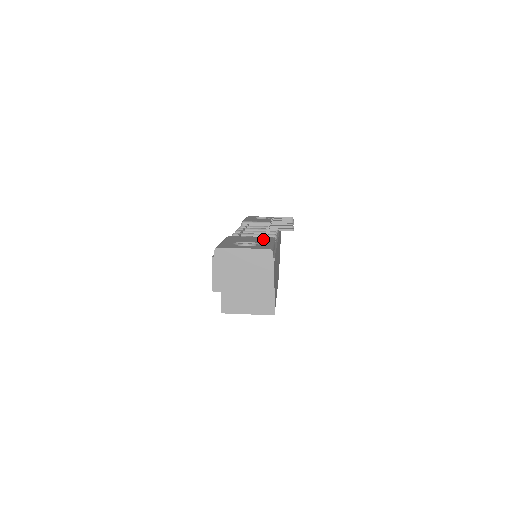
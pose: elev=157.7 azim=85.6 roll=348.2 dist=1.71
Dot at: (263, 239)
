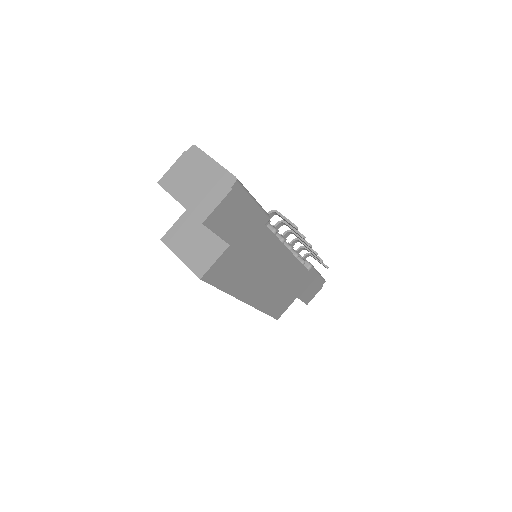
Dot at: occluded
